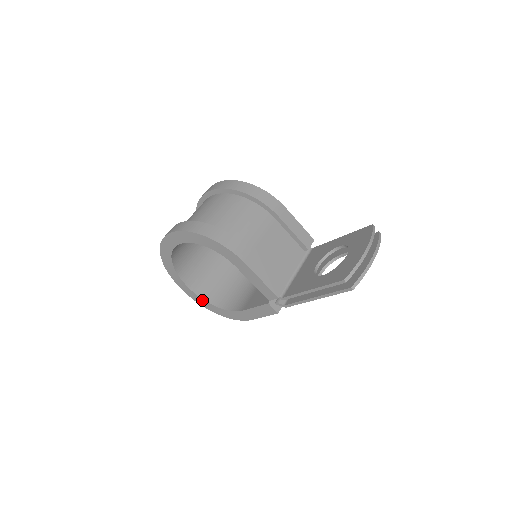
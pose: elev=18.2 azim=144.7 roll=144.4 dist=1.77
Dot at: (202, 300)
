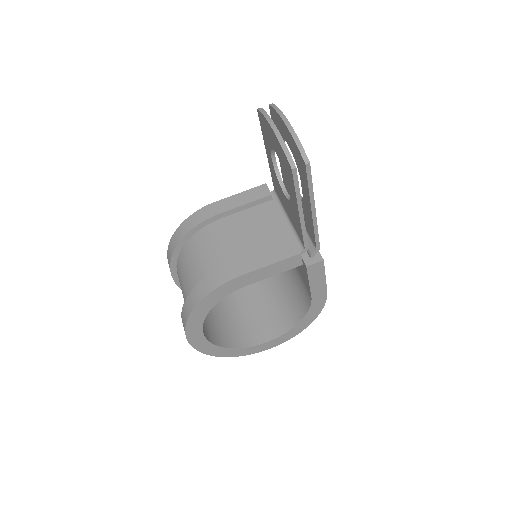
Dot at: (287, 334)
